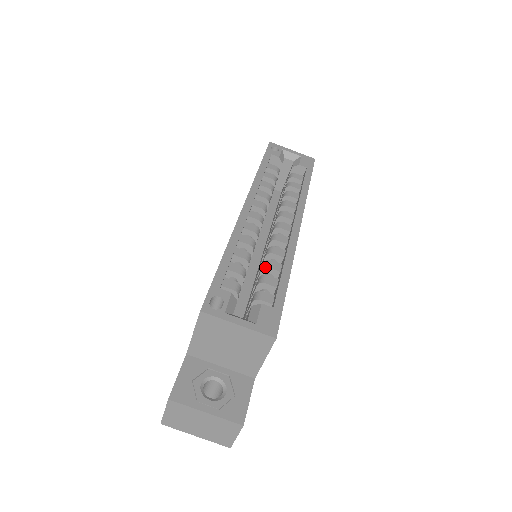
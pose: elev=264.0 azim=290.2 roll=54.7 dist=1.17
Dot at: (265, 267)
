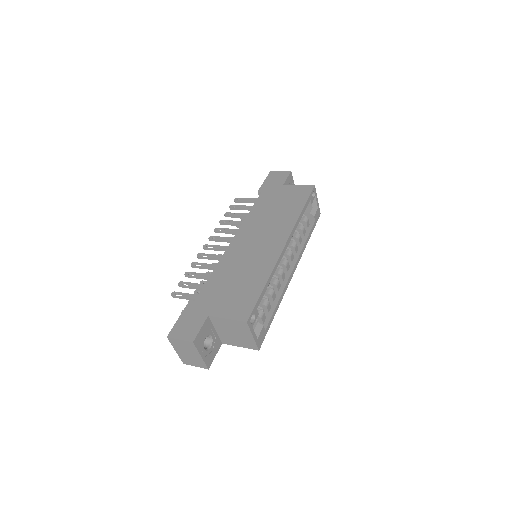
Dot at: (271, 295)
